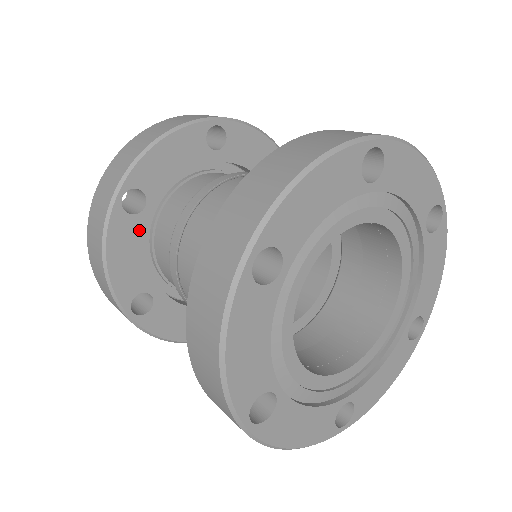
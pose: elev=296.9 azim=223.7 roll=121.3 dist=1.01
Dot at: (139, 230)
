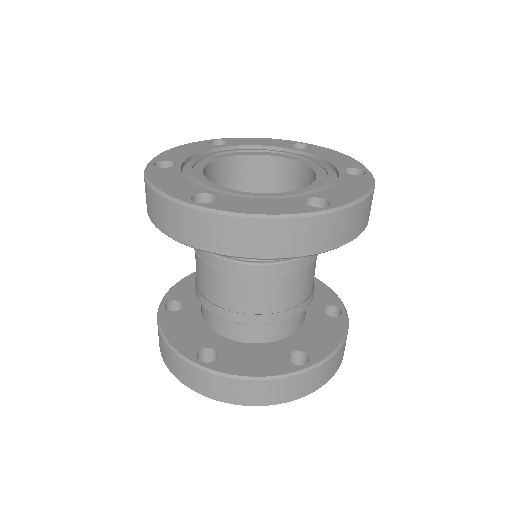
Dot at: occluded
